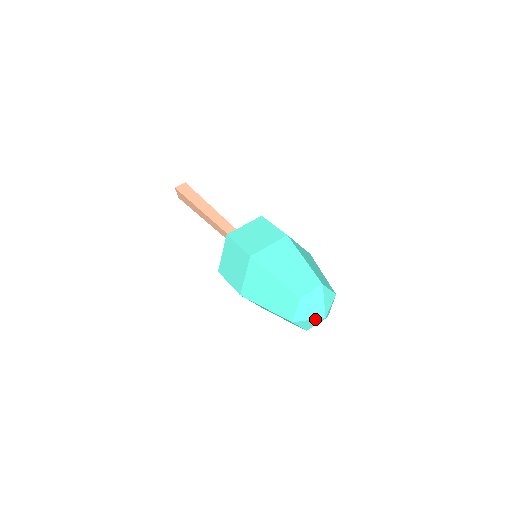
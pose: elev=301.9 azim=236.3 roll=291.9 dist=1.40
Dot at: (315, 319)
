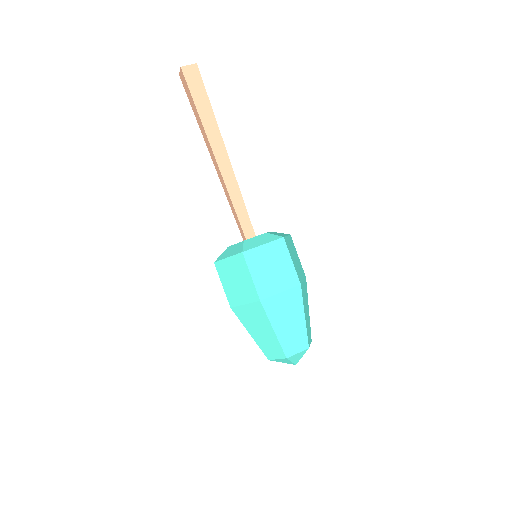
Dot at: (287, 363)
